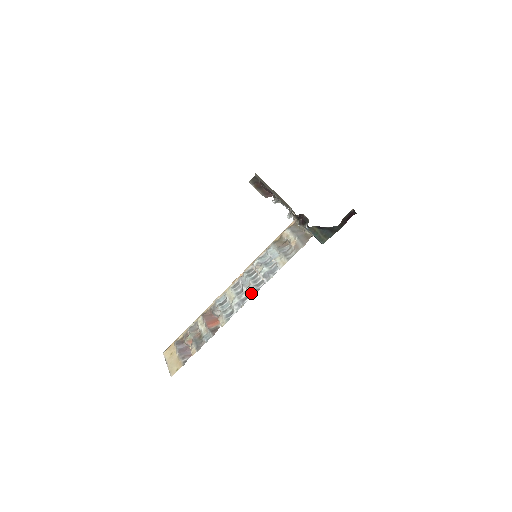
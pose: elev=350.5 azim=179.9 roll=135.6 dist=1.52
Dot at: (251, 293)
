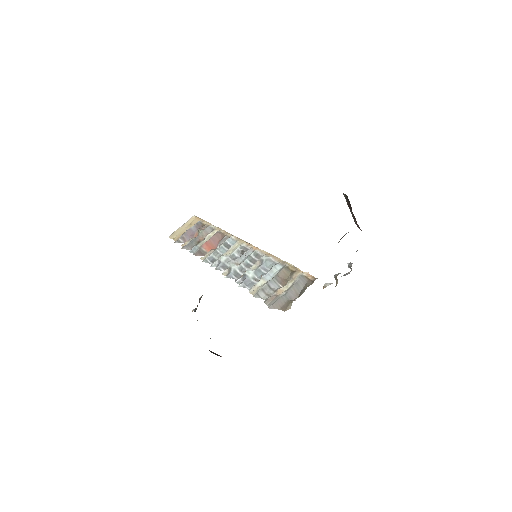
Dot at: (228, 271)
